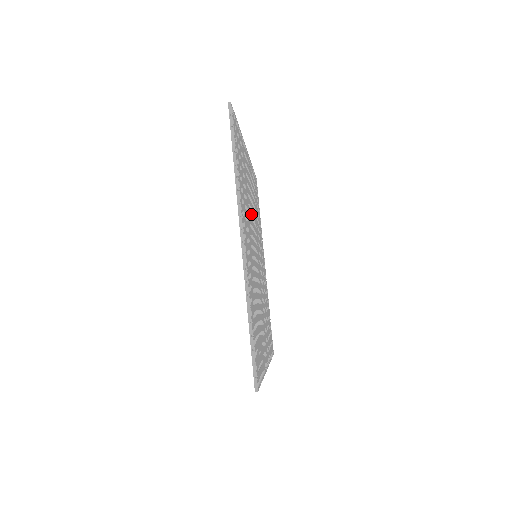
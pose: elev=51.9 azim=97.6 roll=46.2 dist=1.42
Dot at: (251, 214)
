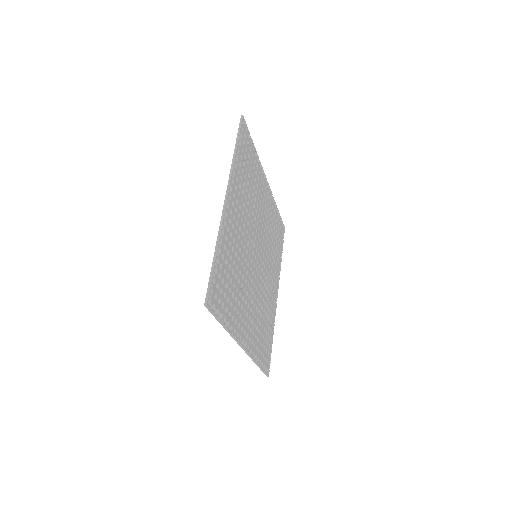
Dot at: (245, 255)
